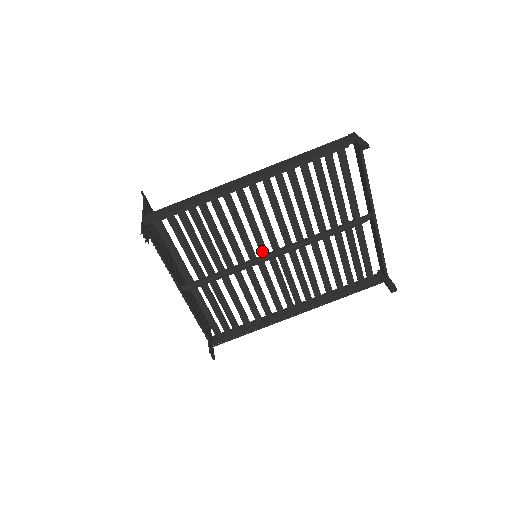
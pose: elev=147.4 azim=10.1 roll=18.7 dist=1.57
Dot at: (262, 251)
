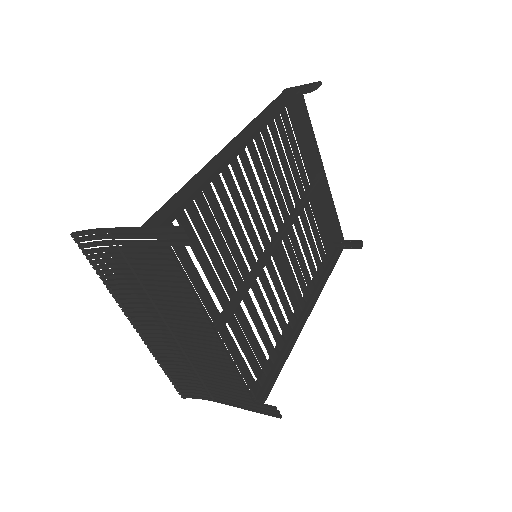
Dot at: (265, 242)
